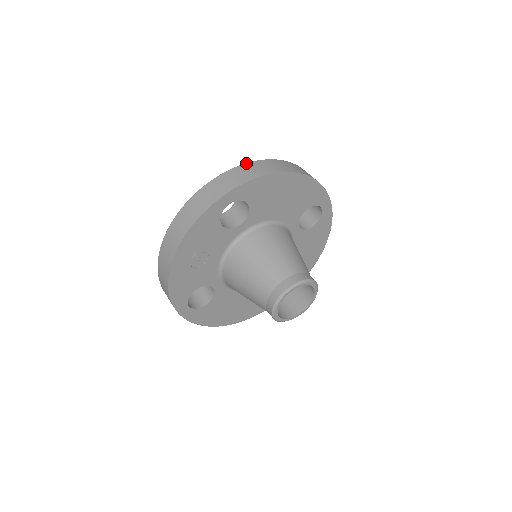
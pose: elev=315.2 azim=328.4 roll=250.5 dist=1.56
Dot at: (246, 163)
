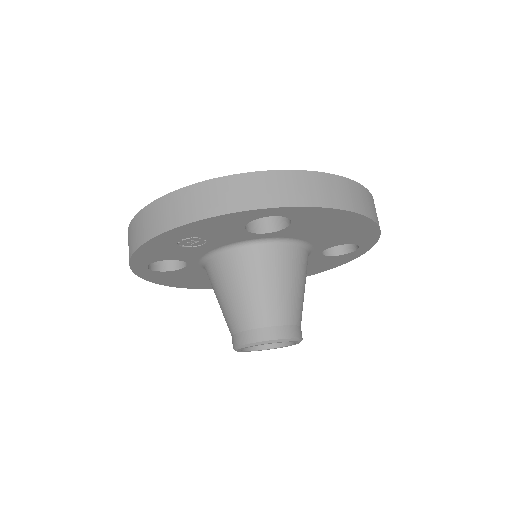
Dot at: (323, 172)
